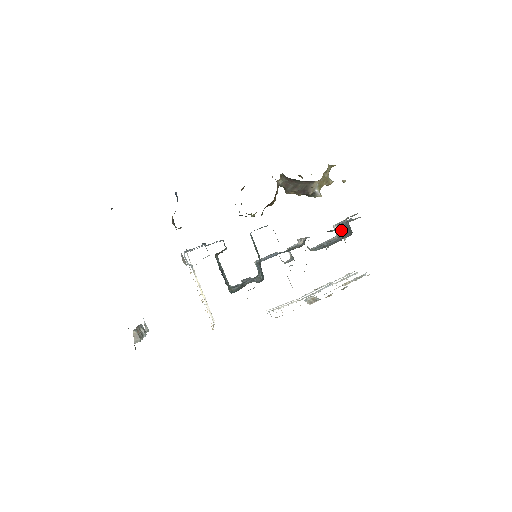
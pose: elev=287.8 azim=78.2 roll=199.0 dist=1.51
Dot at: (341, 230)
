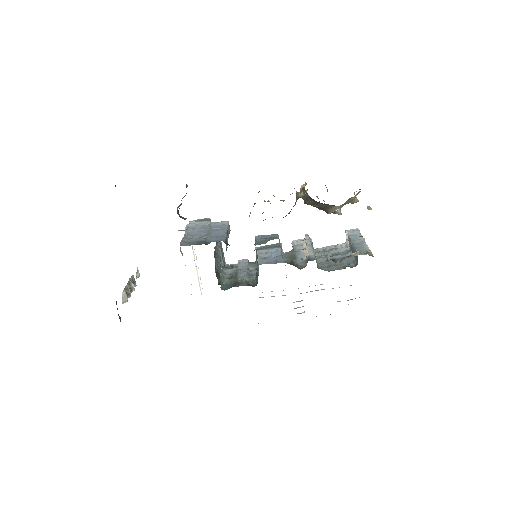
Dot at: occluded
